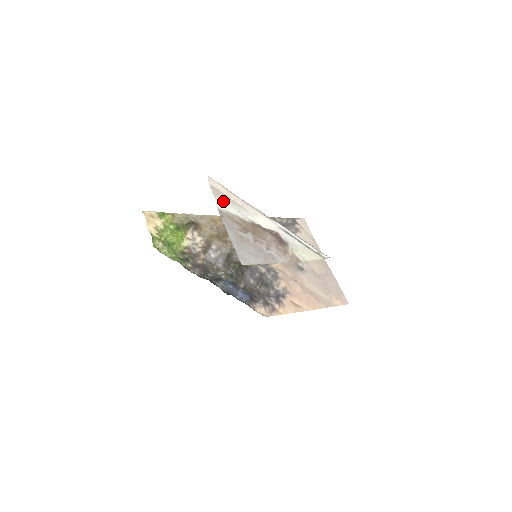
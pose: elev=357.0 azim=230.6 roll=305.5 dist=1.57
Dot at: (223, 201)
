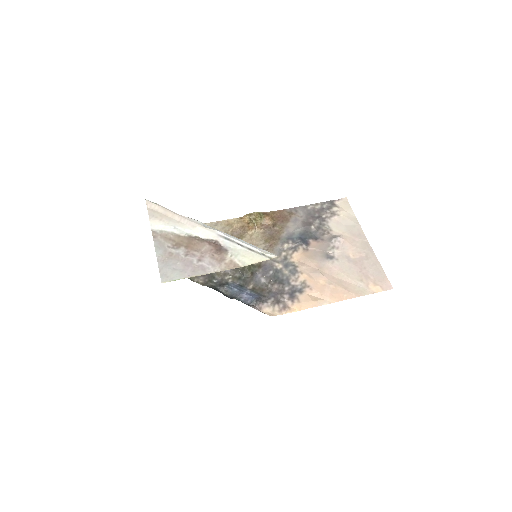
Dot at: (158, 221)
